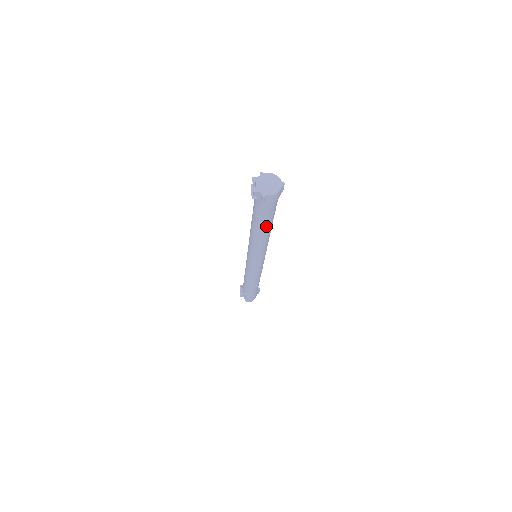
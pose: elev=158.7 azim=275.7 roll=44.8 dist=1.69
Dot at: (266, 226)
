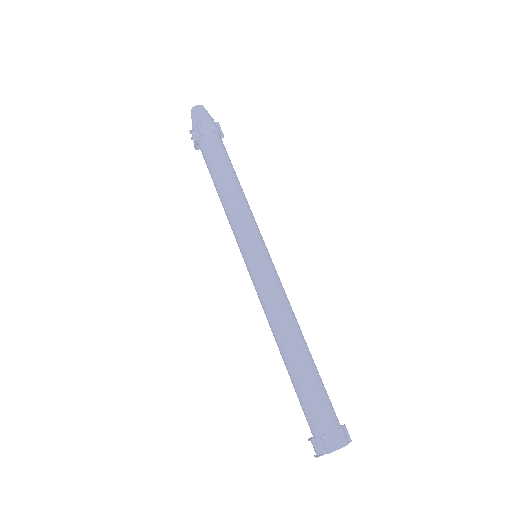
Dot at: occluded
